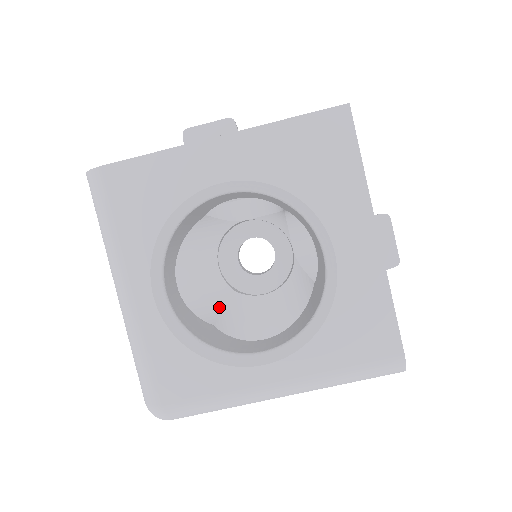
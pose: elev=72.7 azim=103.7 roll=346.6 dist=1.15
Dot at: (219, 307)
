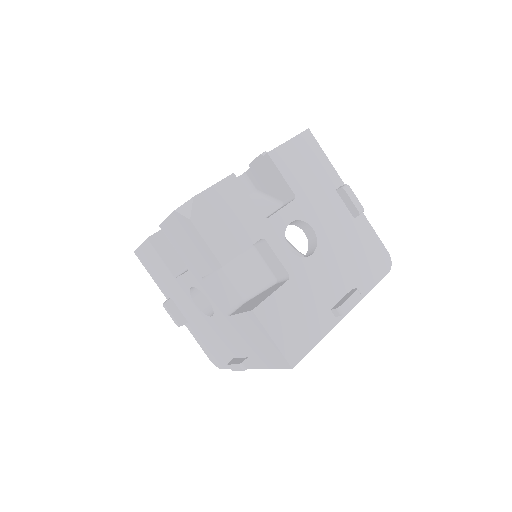
Dot at: occluded
